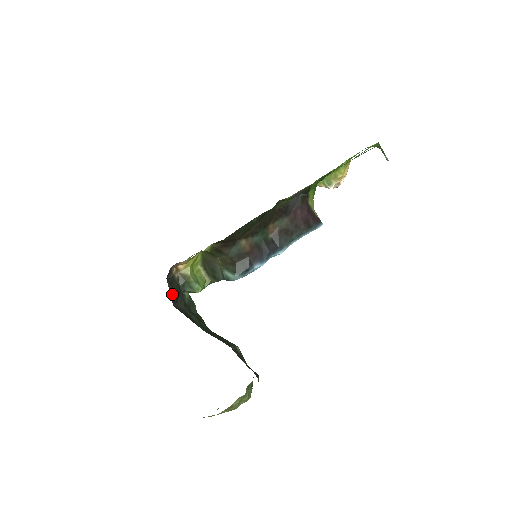
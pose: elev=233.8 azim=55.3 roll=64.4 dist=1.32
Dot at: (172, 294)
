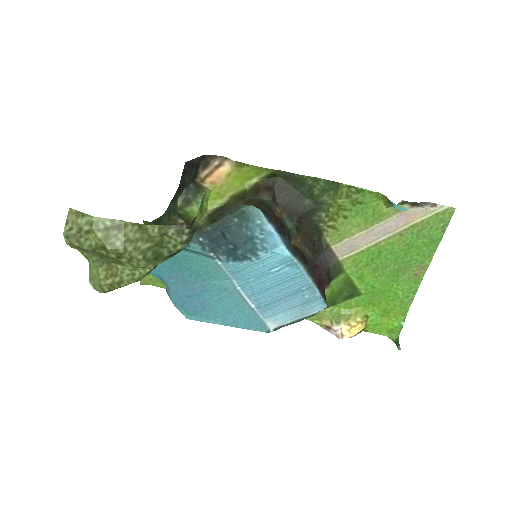
Dot at: (193, 163)
